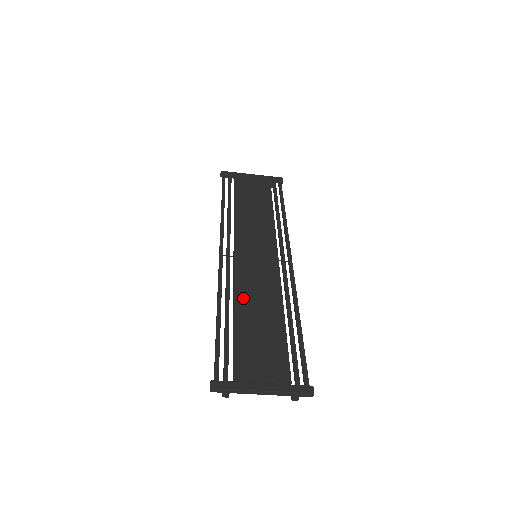
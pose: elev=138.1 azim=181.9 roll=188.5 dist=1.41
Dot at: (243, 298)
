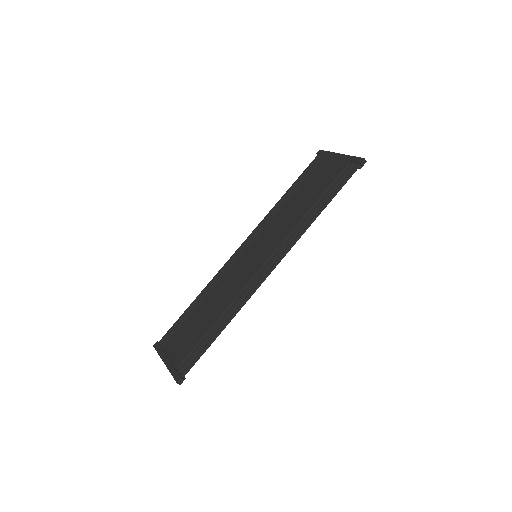
Dot at: (214, 292)
